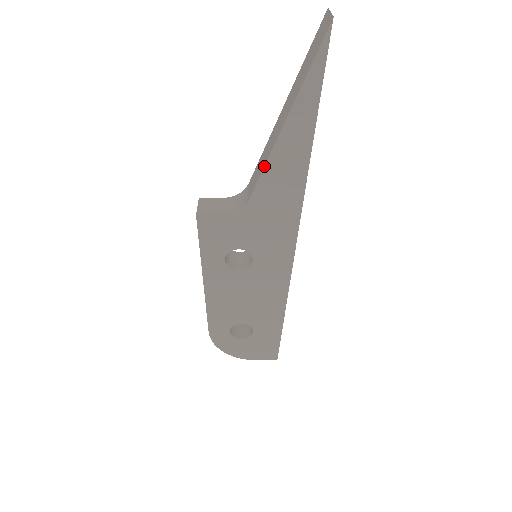
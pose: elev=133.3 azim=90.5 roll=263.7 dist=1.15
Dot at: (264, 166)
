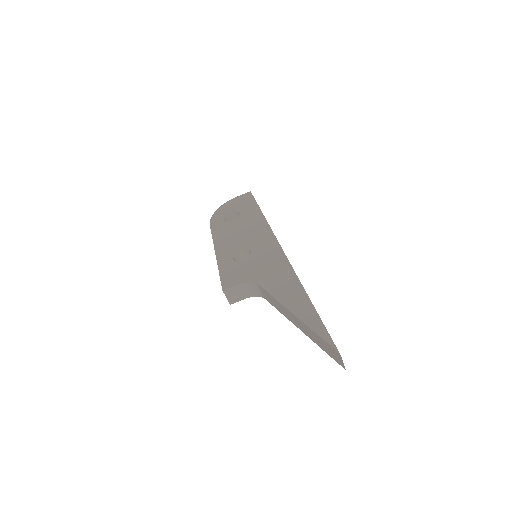
Dot at: (281, 313)
